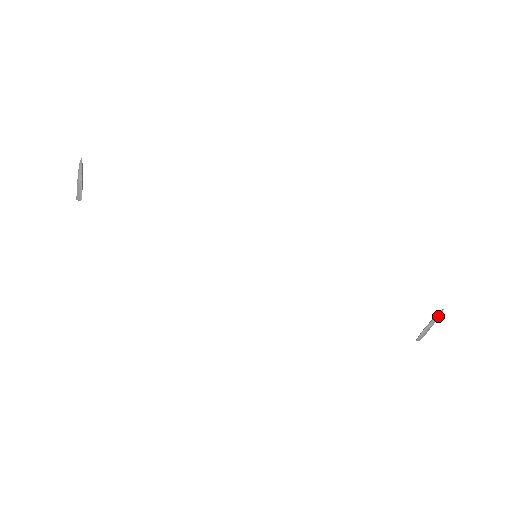
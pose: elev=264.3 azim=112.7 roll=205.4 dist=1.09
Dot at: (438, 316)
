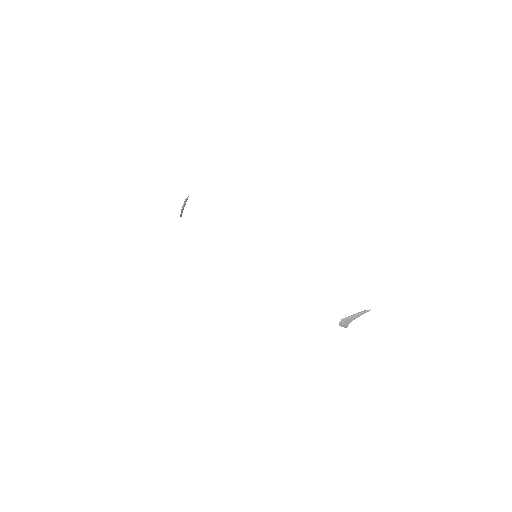
Dot at: (361, 312)
